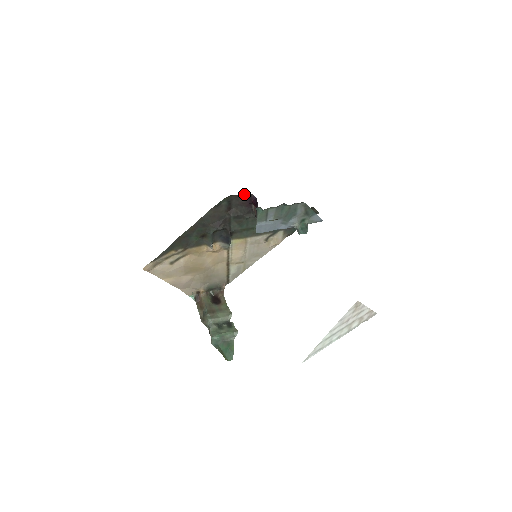
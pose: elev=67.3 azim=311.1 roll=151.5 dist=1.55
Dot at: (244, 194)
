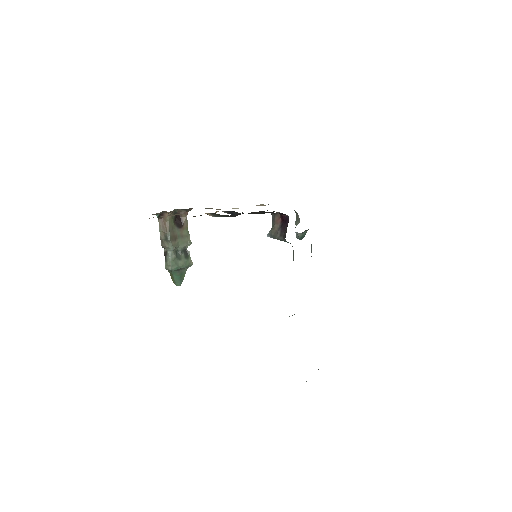
Dot at: (282, 213)
